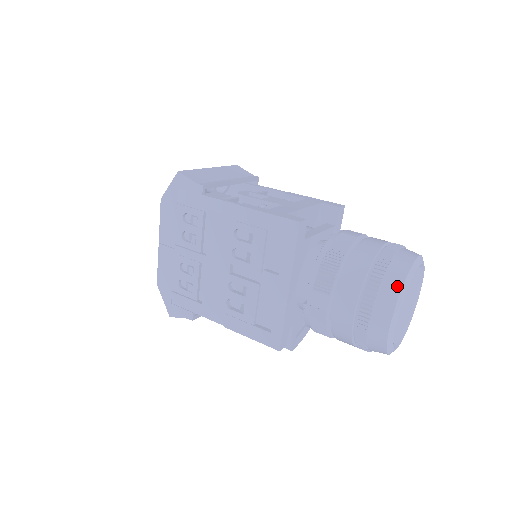
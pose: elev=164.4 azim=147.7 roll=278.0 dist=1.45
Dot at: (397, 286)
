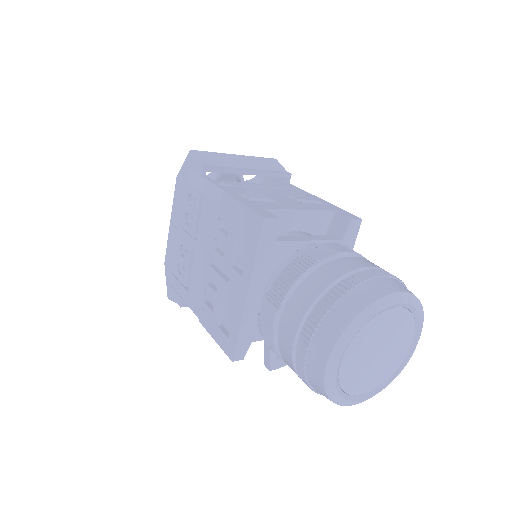
Dot at: (346, 318)
